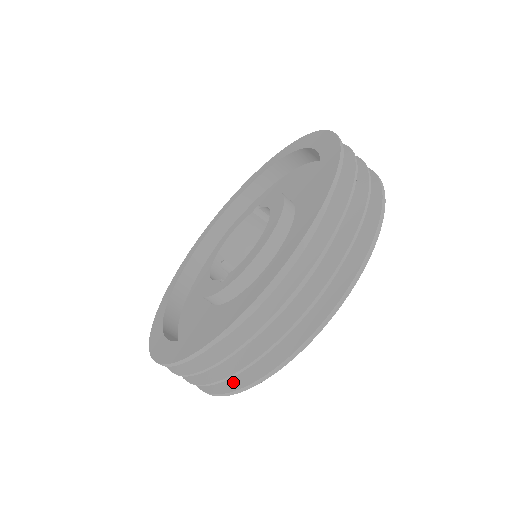
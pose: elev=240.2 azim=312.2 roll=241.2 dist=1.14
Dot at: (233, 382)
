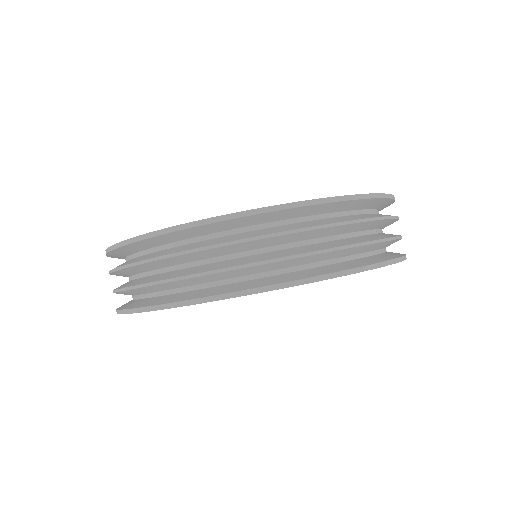
Dot at: (130, 304)
